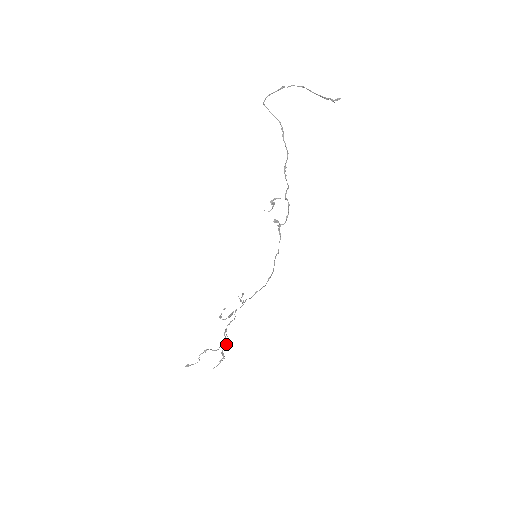
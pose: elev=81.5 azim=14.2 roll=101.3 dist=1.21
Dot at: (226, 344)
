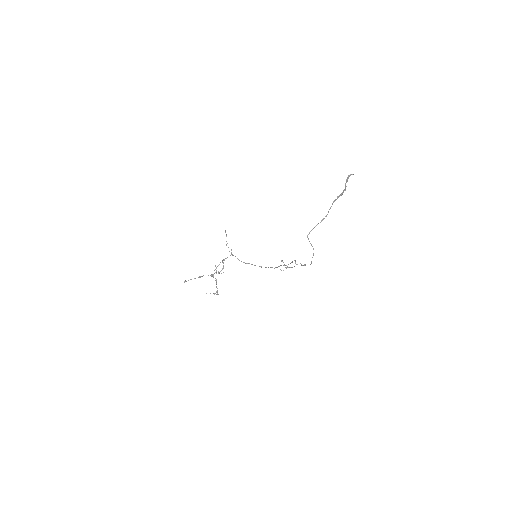
Dot at: occluded
